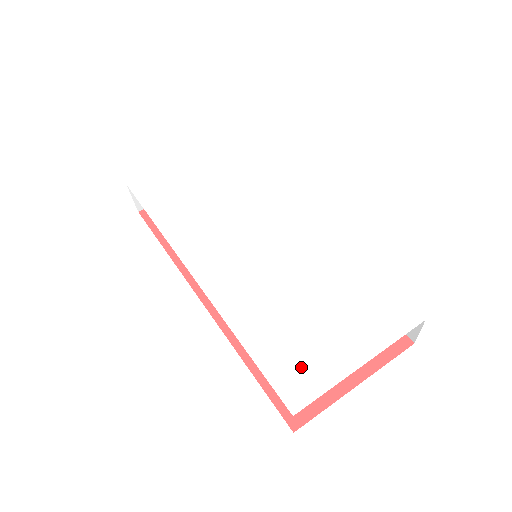
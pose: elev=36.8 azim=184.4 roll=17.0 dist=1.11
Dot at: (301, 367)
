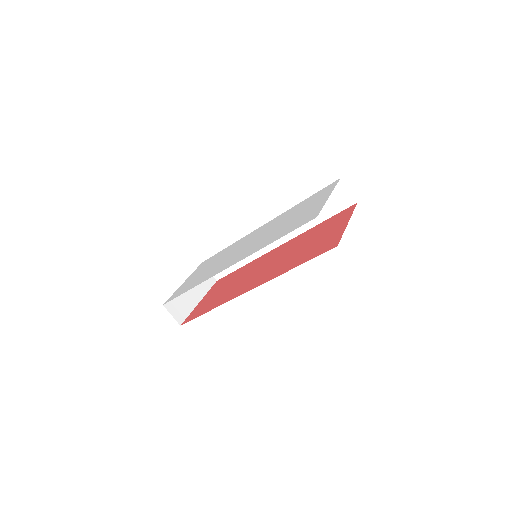
Dot at: (305, 218)
